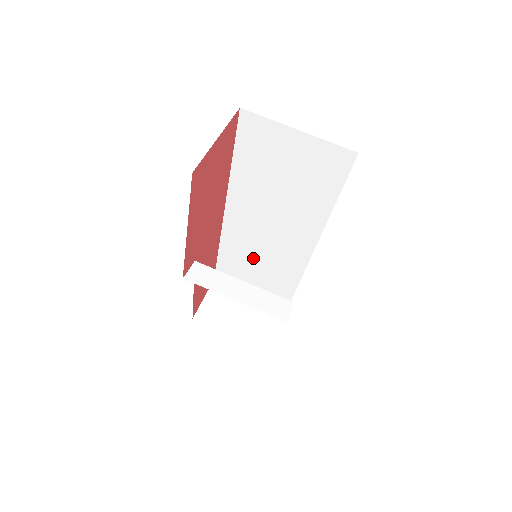
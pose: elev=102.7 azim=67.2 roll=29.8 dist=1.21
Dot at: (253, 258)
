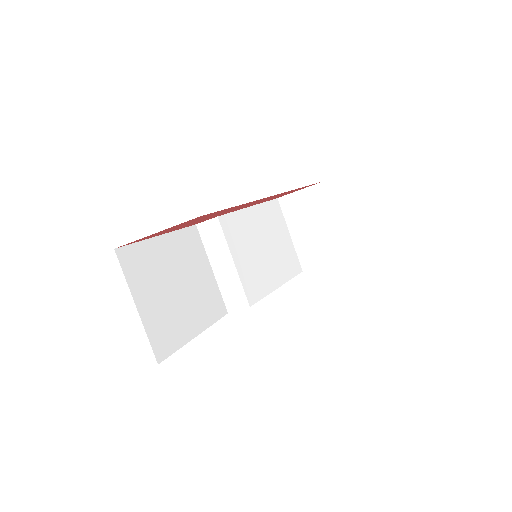
Dot at: occluded
